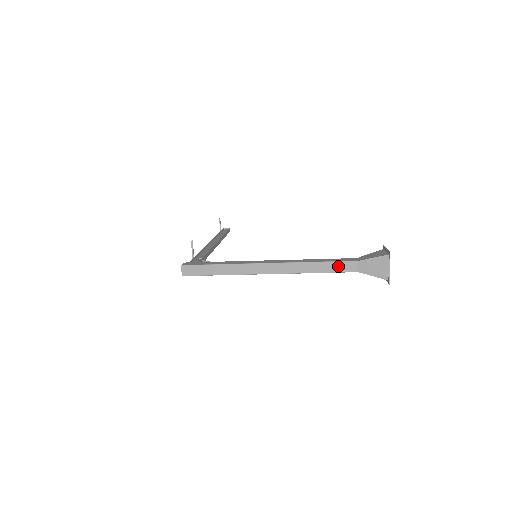
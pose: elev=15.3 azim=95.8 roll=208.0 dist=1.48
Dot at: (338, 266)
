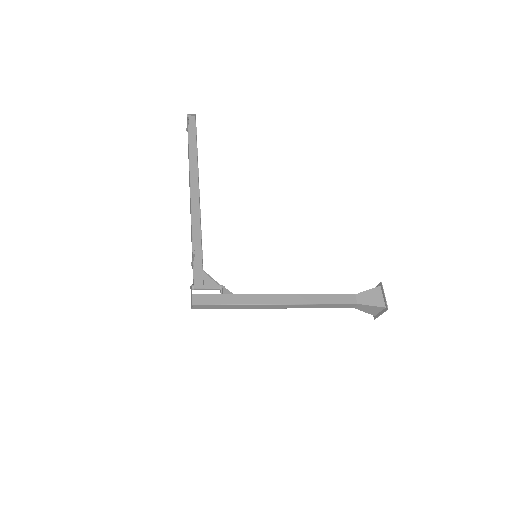
Dot at: (340, 306)
